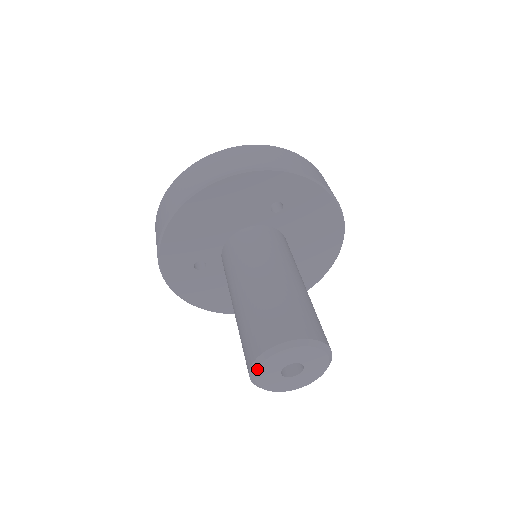
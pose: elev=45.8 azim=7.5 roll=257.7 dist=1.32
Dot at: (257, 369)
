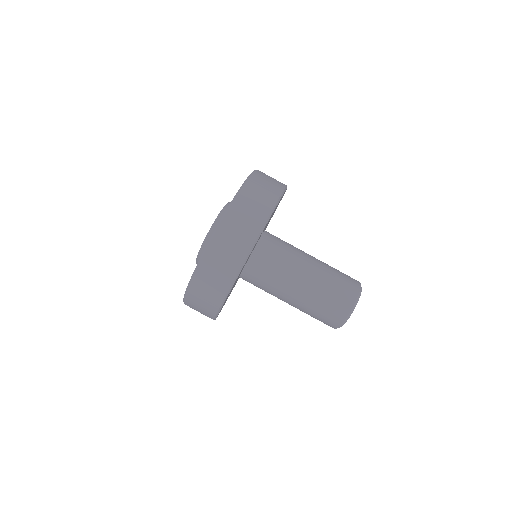
Dot at: occluded
